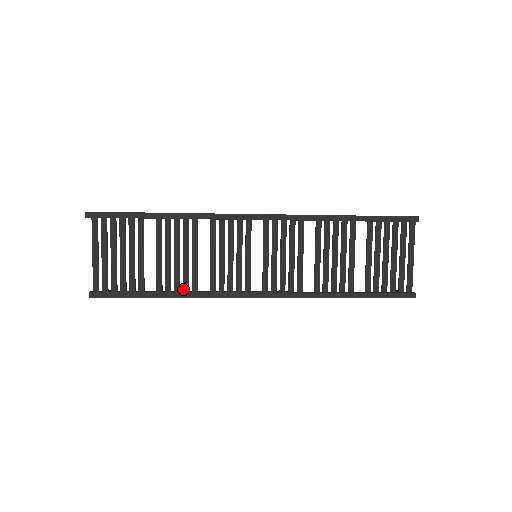
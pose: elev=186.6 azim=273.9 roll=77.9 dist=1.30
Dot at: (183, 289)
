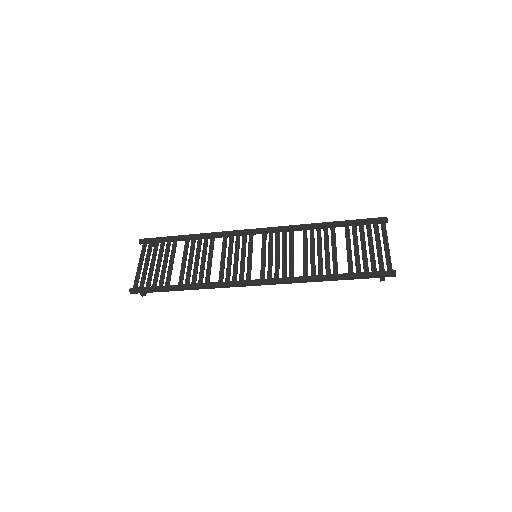
Dot at: (198, 282)
